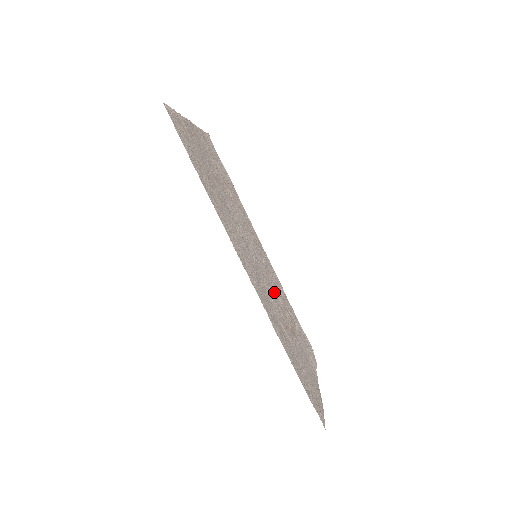
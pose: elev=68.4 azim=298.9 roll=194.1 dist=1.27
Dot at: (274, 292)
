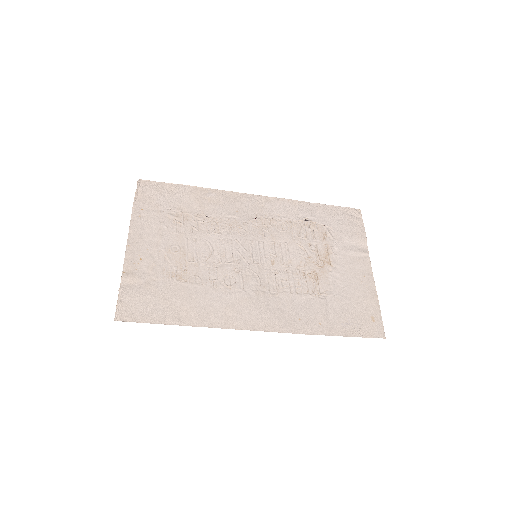
Dot at: (290, 253)
